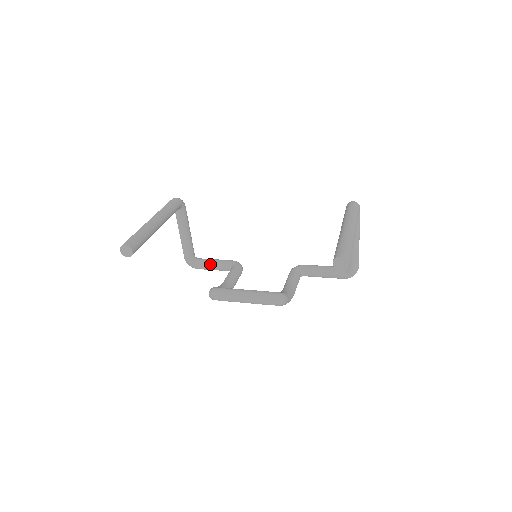
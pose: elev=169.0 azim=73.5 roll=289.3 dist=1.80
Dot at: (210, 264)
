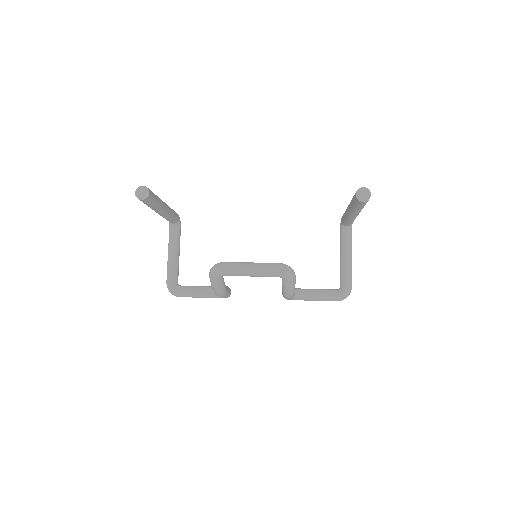
Dot at: (195, 288)
